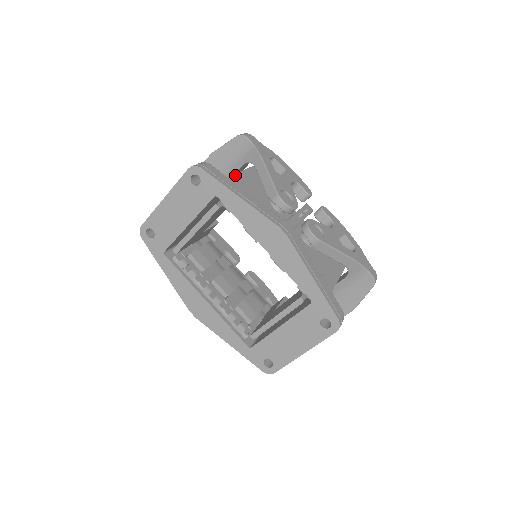
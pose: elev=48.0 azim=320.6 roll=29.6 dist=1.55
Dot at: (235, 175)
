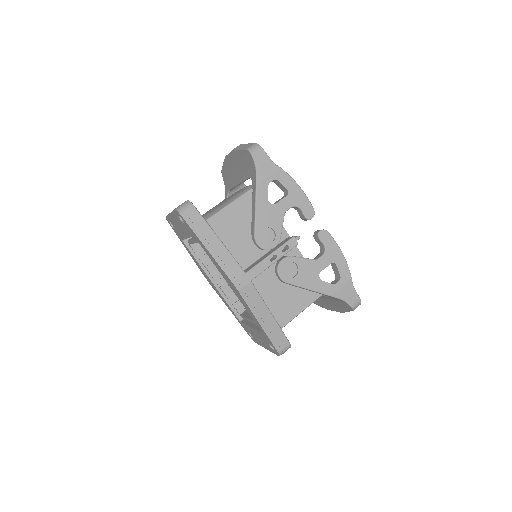
Dot at: (220, 212)
